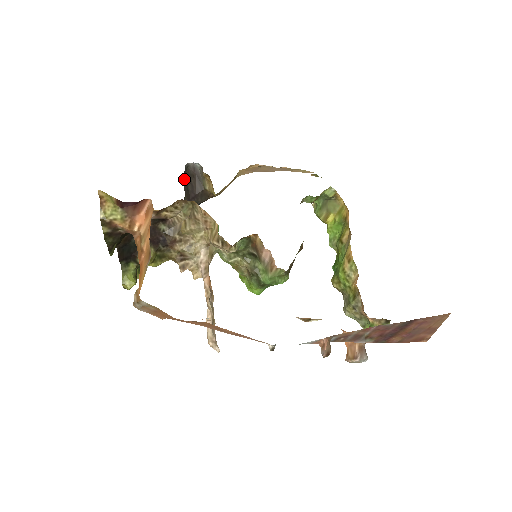
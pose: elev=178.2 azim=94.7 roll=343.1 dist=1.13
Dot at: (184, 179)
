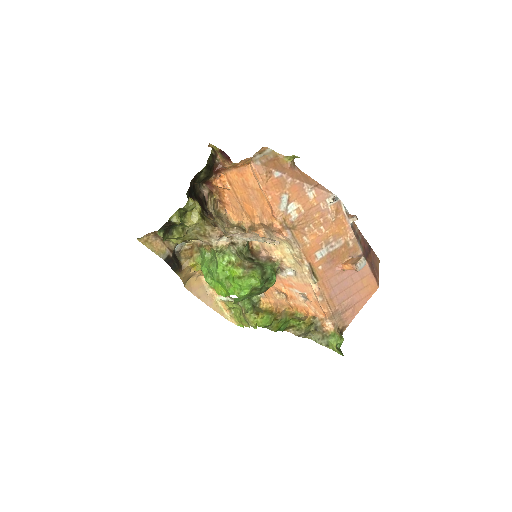
Dot at: occluded
